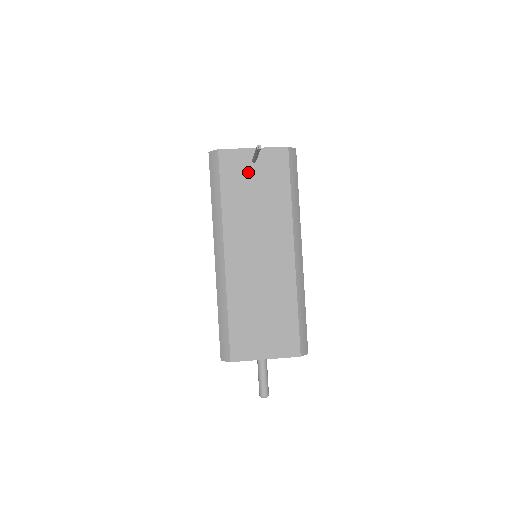
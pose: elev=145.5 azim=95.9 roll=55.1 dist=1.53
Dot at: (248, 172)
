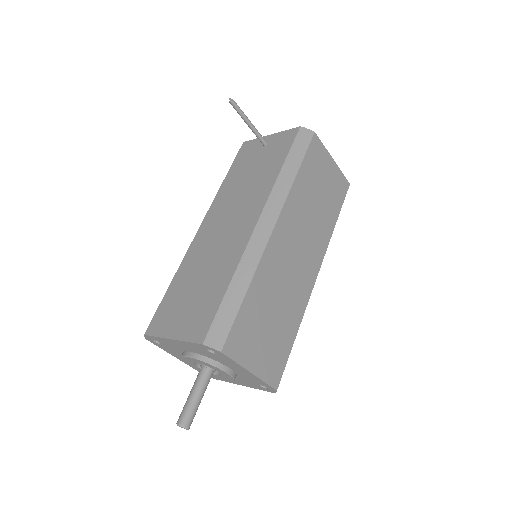
Dot at: (256, 154)
